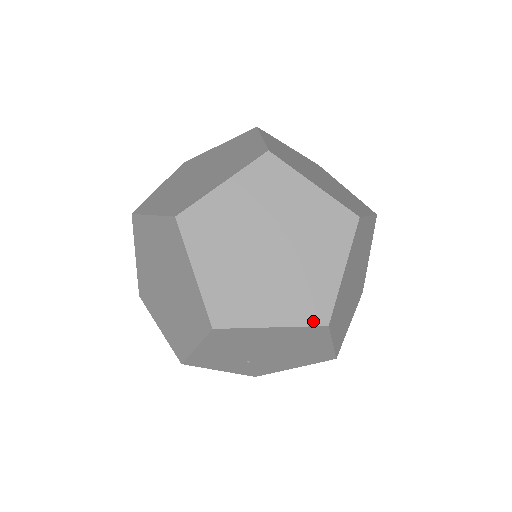
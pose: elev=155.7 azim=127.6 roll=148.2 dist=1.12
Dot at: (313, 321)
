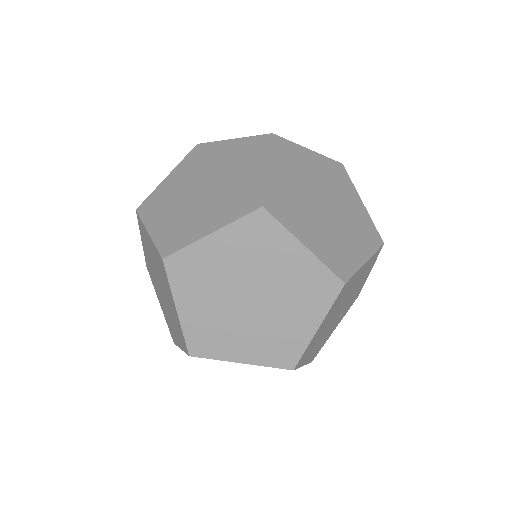
Dot at: (333, 295)
